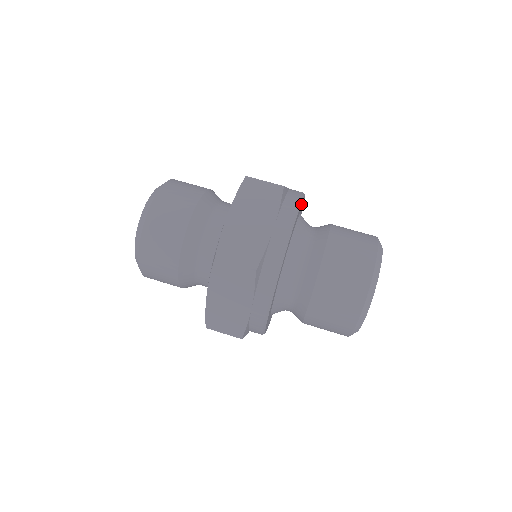
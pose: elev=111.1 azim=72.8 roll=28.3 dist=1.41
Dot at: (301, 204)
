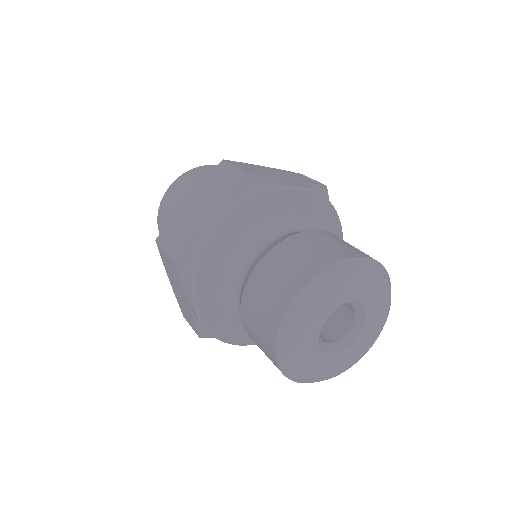
Dot at: (273, 197)
